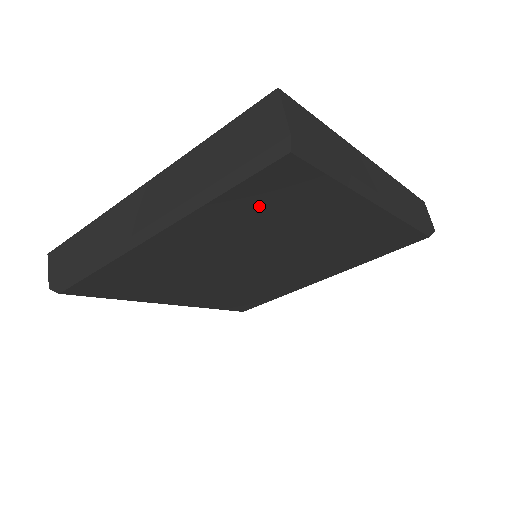
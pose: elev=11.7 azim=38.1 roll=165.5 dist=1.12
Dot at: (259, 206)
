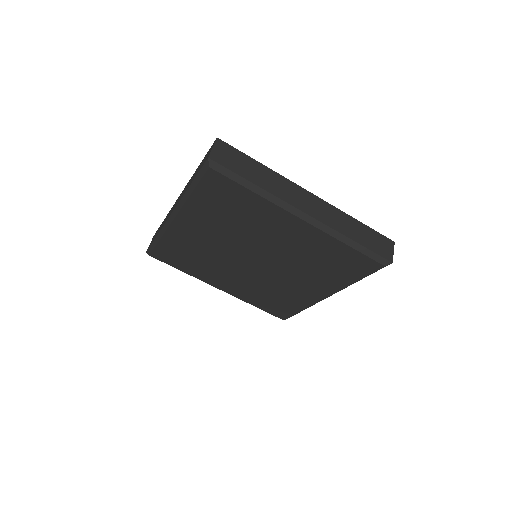
Dot at: (219, 205)
